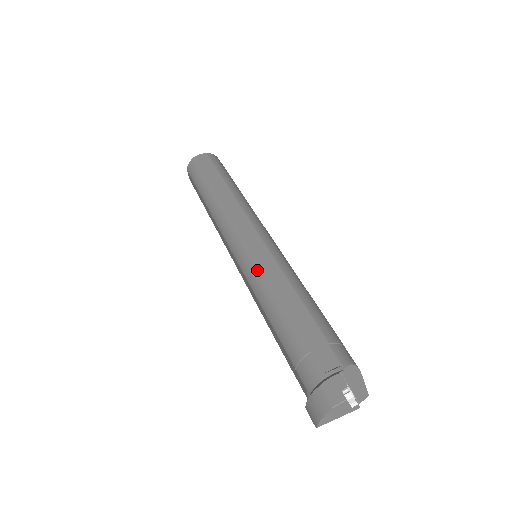
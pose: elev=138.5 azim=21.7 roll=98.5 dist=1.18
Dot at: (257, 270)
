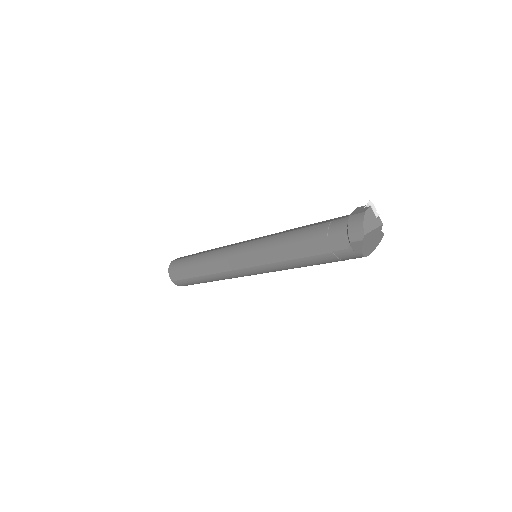
Dot at: (265, 239)
